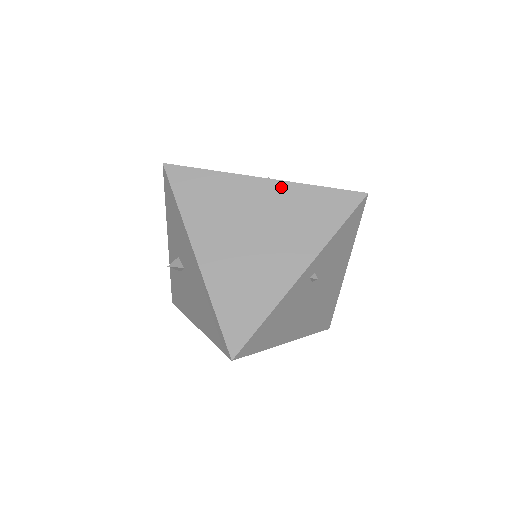
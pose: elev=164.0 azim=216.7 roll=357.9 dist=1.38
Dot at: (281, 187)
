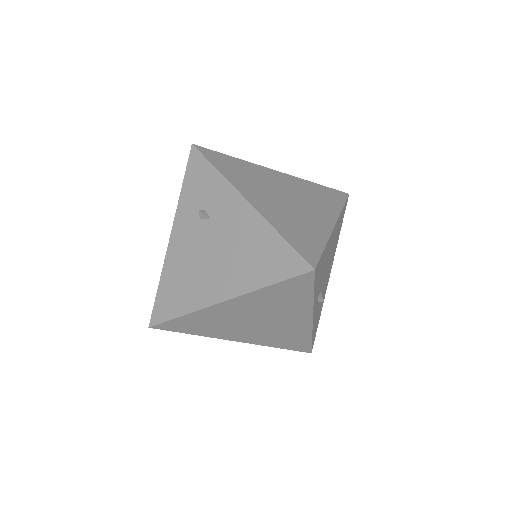
Dot at: (241, 300)
